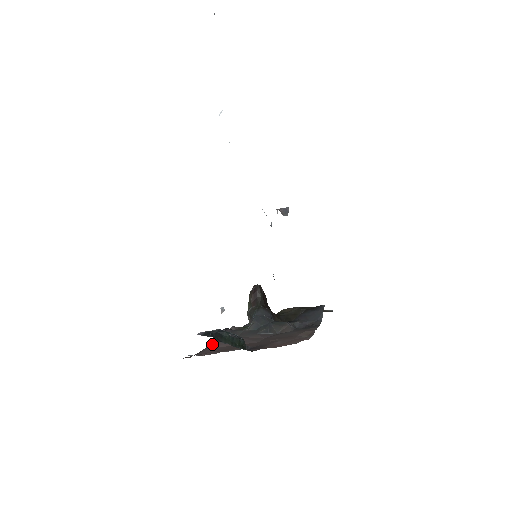
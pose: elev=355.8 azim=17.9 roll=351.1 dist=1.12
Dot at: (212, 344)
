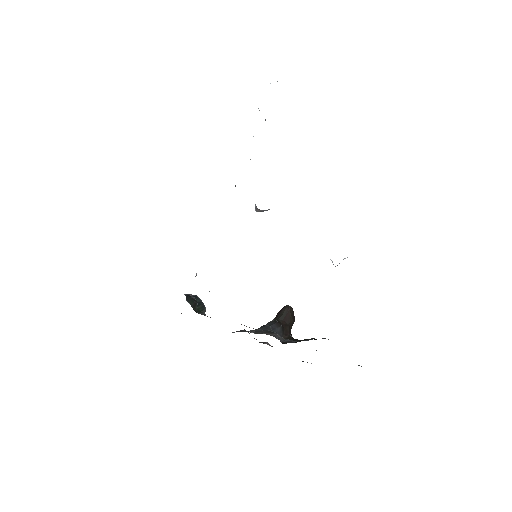
Dot at: occluded
